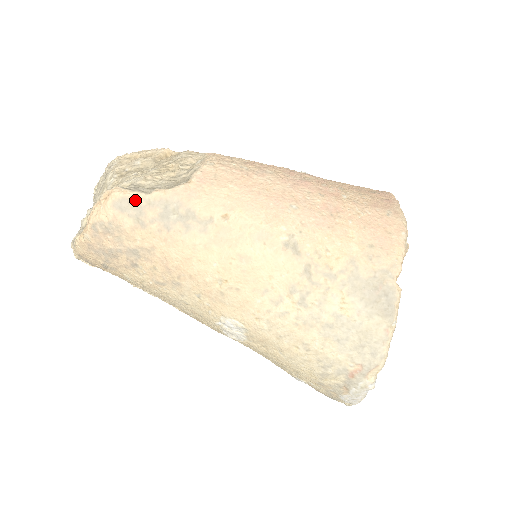
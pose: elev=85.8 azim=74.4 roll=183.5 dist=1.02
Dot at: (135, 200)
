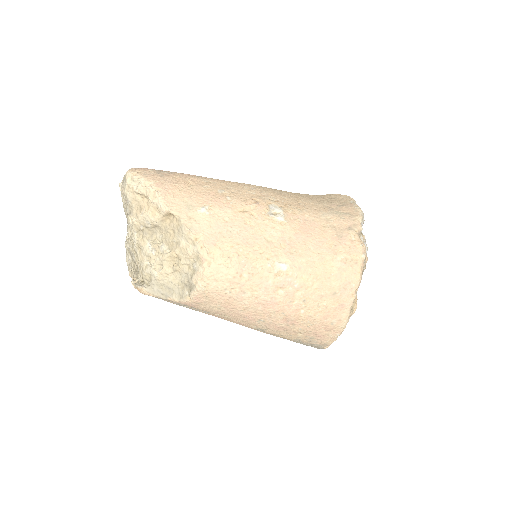
Dot at: occluded
